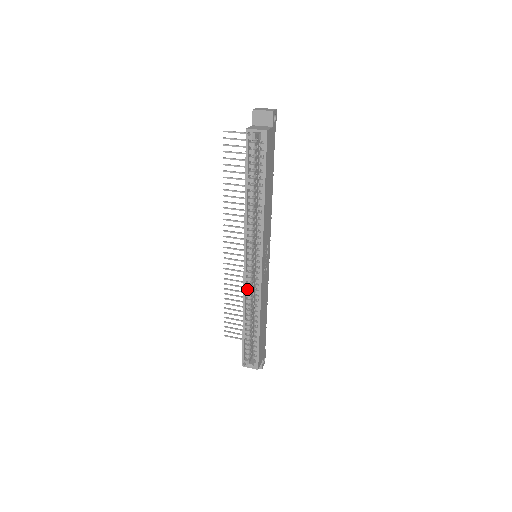
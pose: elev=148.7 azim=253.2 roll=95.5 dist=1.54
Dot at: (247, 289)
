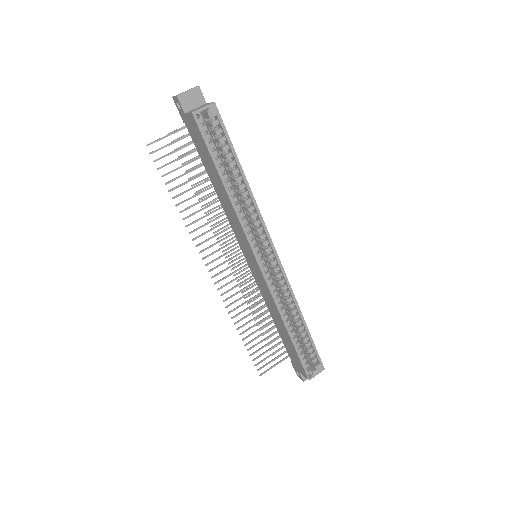
Dot at: (274, 293)
